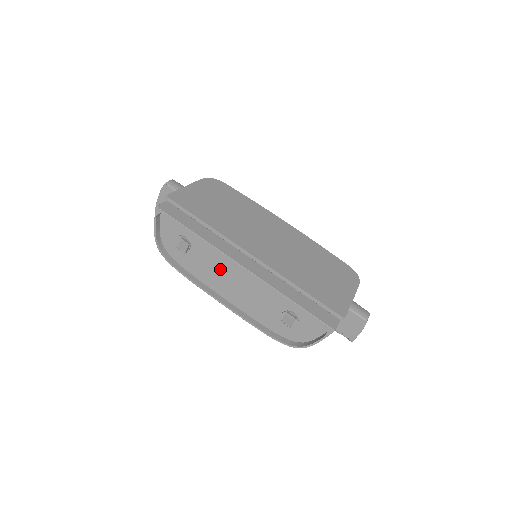
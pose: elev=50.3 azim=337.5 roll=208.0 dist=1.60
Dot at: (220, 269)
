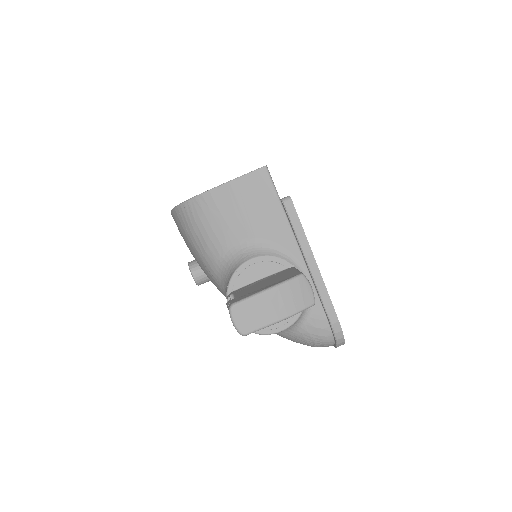
Dot at: occluded
